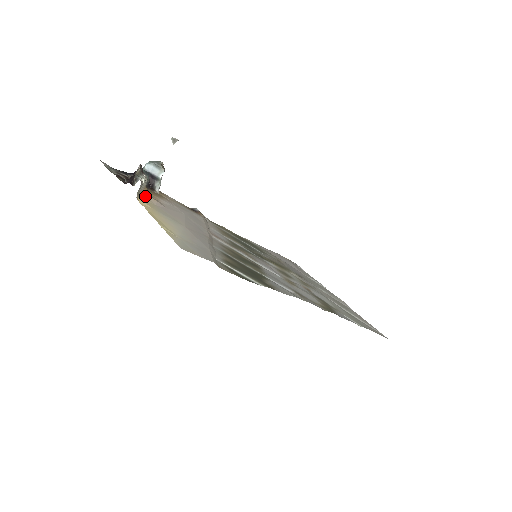
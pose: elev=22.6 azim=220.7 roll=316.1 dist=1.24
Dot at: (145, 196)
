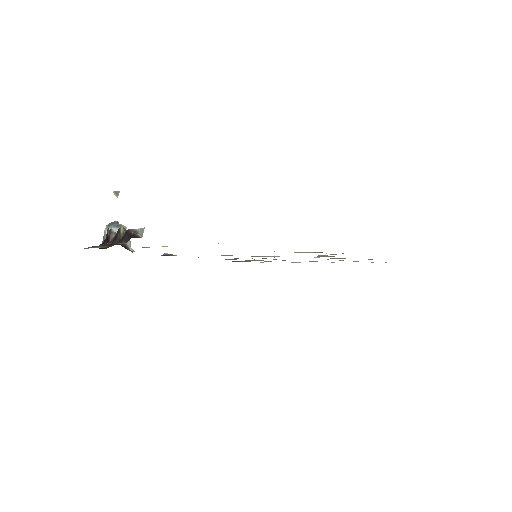
Dot at: occluded
